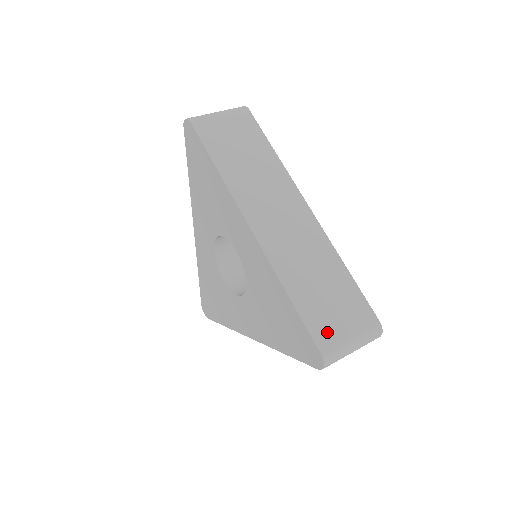
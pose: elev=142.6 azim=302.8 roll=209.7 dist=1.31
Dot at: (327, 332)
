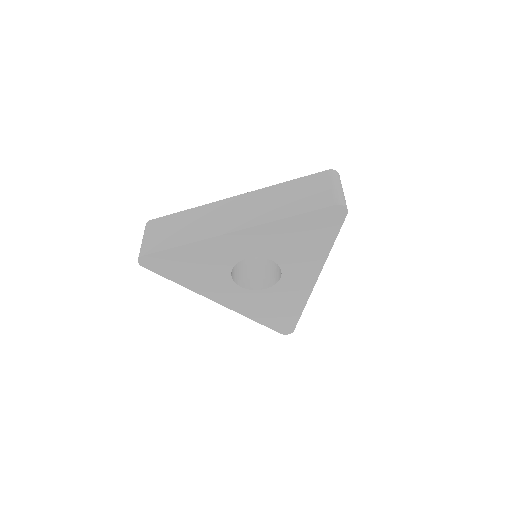
Dot at: (323, 199)
